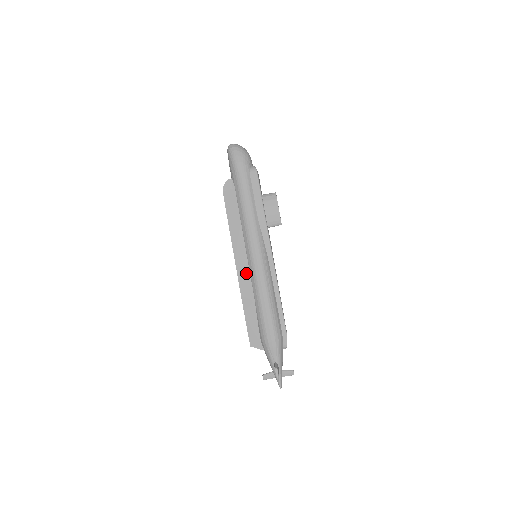
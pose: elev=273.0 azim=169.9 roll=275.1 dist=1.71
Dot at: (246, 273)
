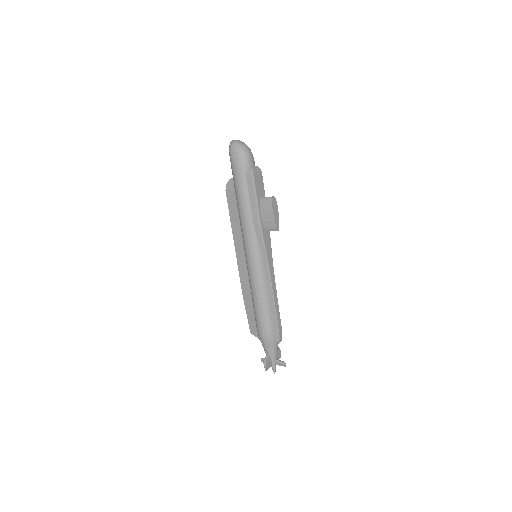
Dot at: (245, 272)
